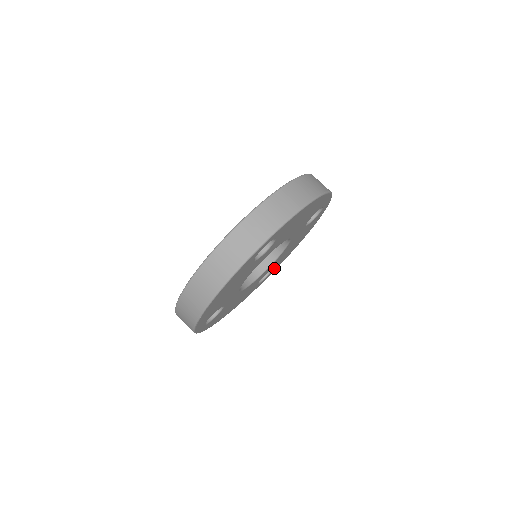
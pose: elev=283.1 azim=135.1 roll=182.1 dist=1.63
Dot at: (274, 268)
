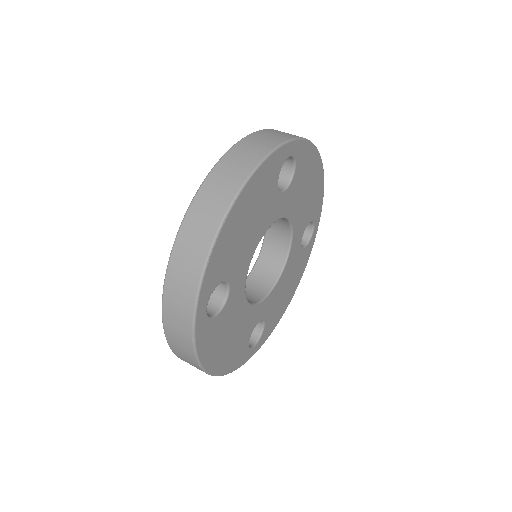
Dot at: (263, 332)
